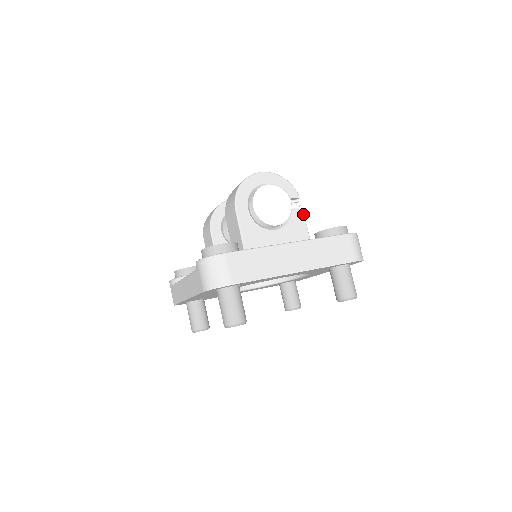
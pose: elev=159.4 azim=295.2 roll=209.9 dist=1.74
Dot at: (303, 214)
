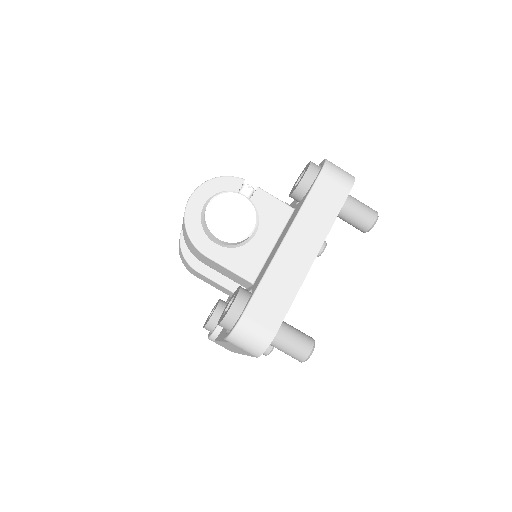
Dot at: (263, 192)
